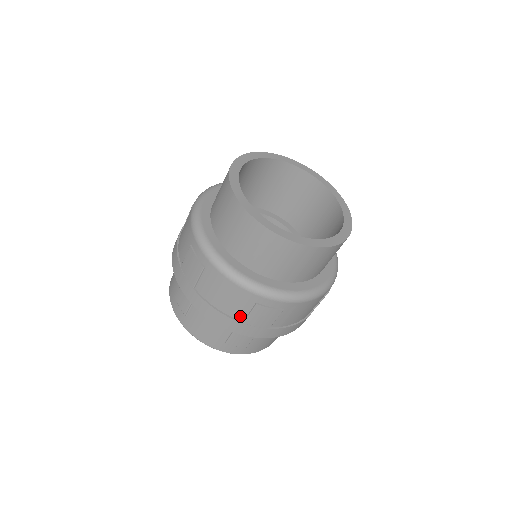
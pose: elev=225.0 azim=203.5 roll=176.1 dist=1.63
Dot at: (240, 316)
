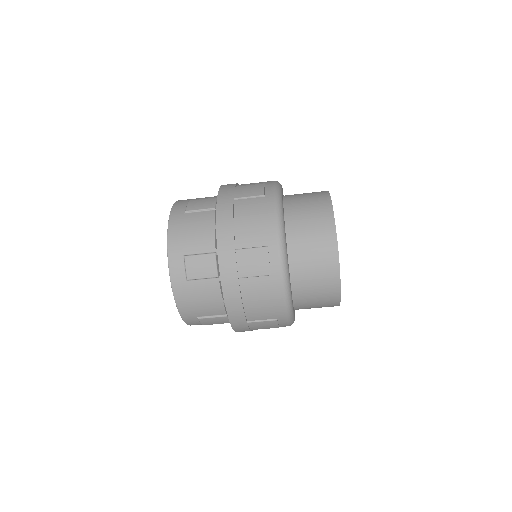
Dot at: (252, 318)
